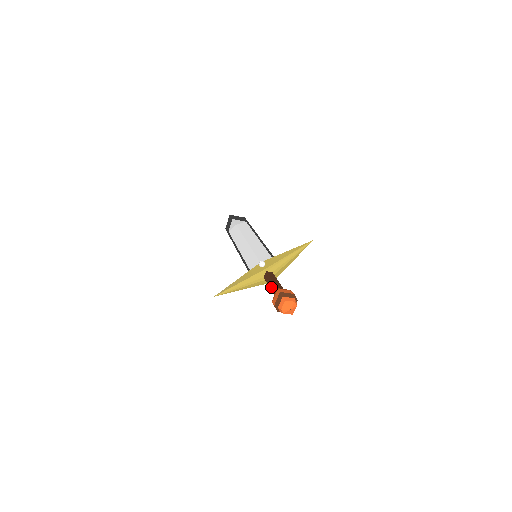
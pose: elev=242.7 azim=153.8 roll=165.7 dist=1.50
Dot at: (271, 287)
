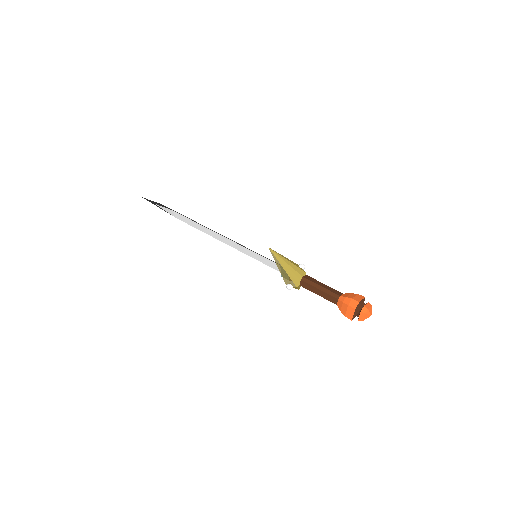
Dot at: (329, 289)
